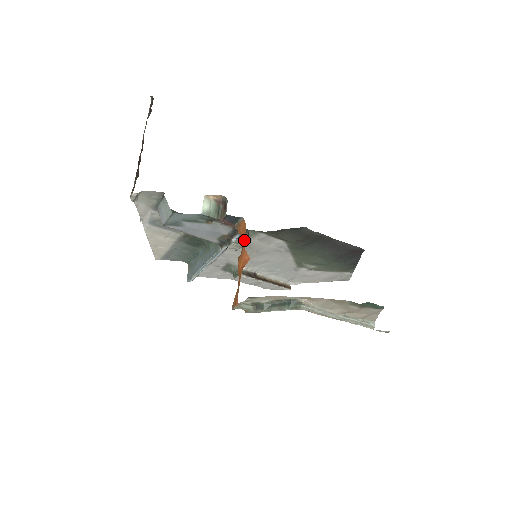
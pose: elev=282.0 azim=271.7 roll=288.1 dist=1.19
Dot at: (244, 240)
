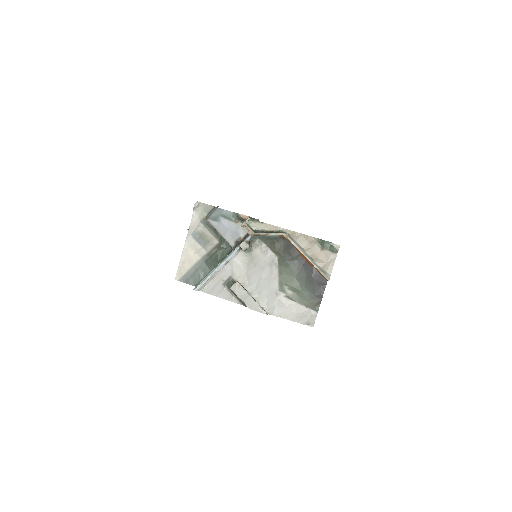
Dot at: occluded
